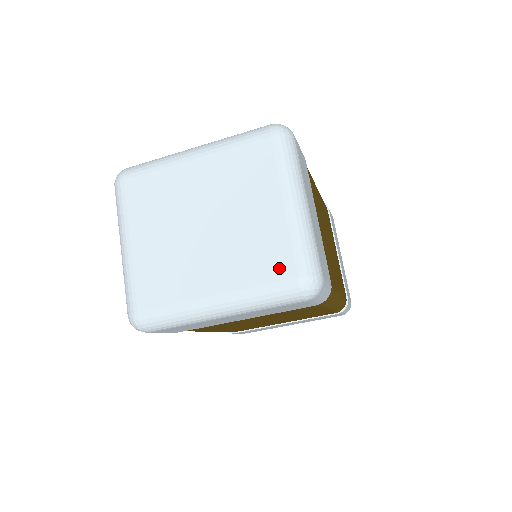
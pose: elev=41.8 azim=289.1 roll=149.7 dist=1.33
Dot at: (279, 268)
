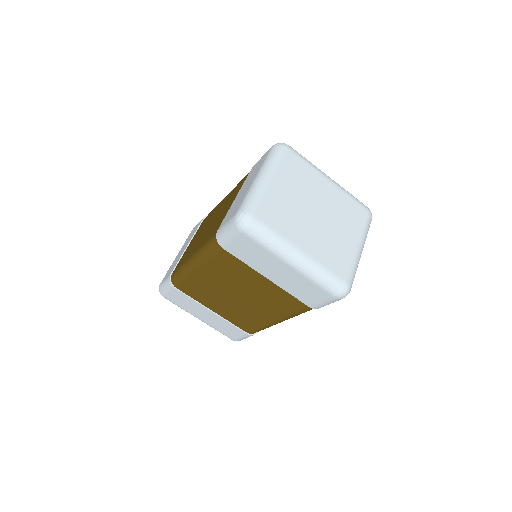
Dot at: (341, 269)
